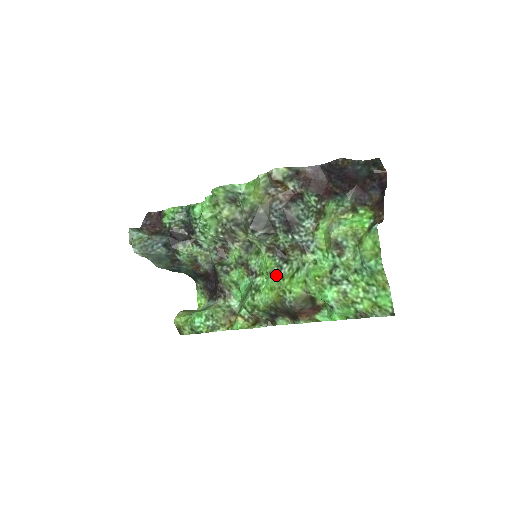
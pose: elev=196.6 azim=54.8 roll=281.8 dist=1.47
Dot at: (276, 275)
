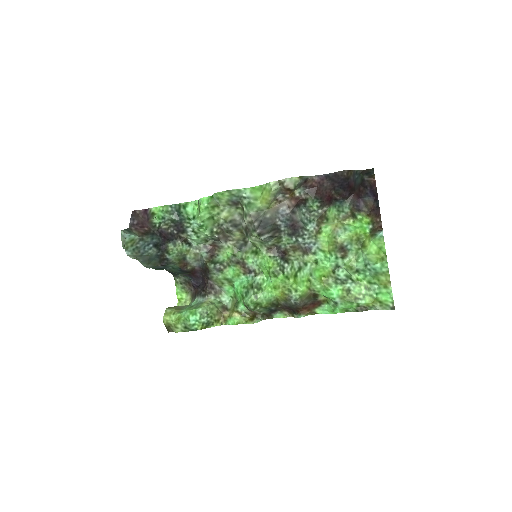
Dot at: (280, 275)
